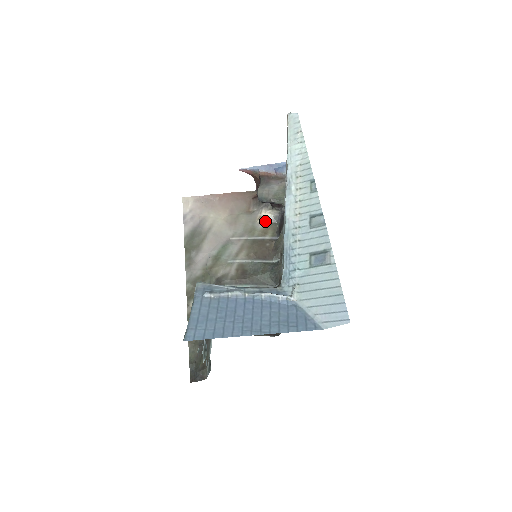
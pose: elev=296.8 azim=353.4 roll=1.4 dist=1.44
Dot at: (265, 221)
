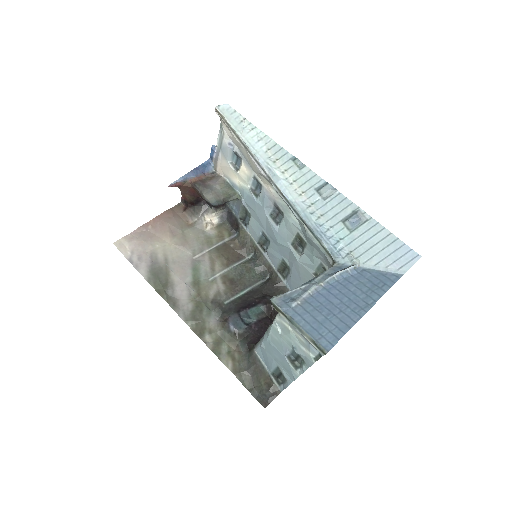
Dot at: (213, 226)
